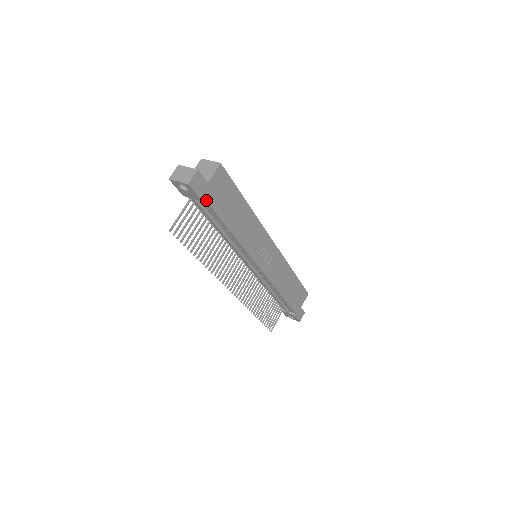
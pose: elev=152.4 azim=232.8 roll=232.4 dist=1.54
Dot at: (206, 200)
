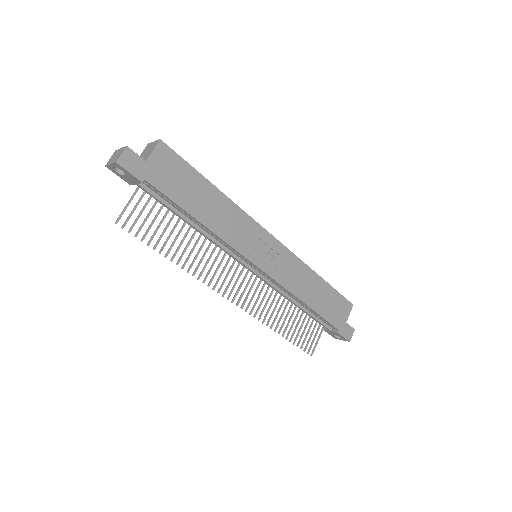
Dot at: (149, 181)
